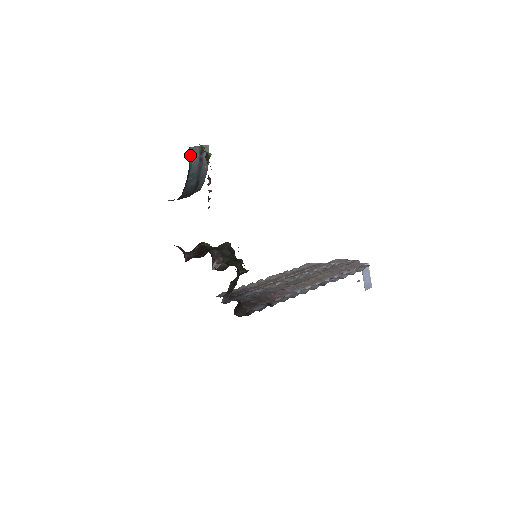
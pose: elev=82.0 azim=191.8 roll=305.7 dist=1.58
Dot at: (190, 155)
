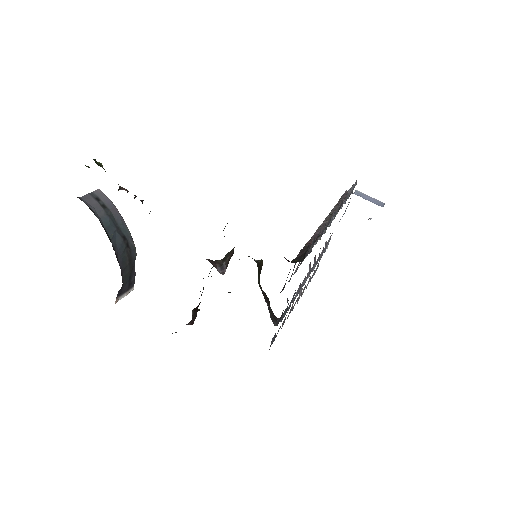
Dot at: occluded
